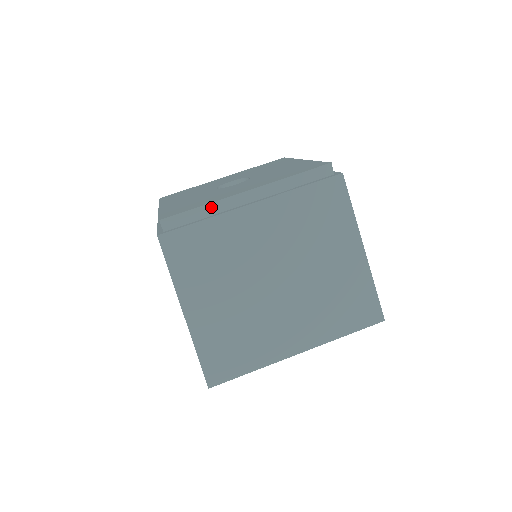
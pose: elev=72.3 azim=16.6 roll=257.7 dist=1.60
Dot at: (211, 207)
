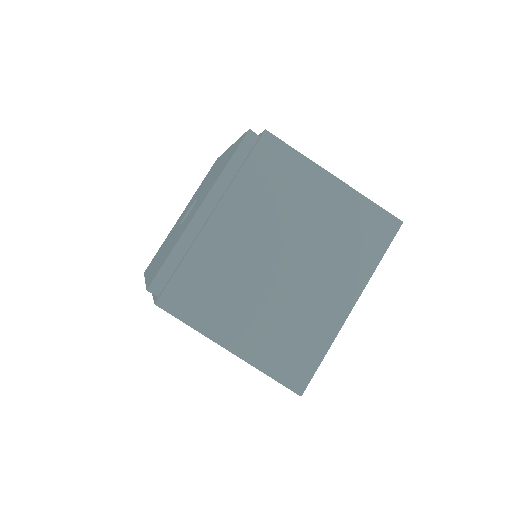
Dot at: (180, 245)
